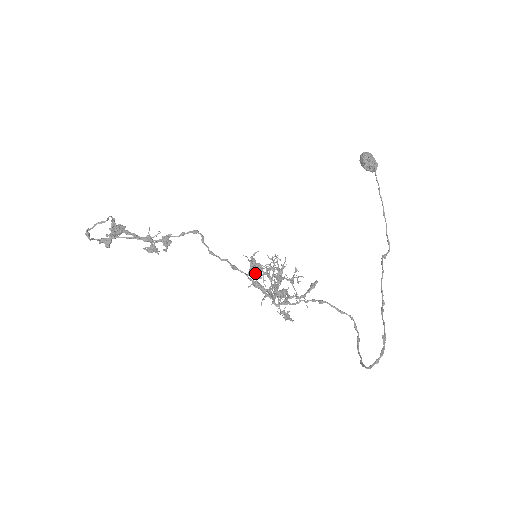
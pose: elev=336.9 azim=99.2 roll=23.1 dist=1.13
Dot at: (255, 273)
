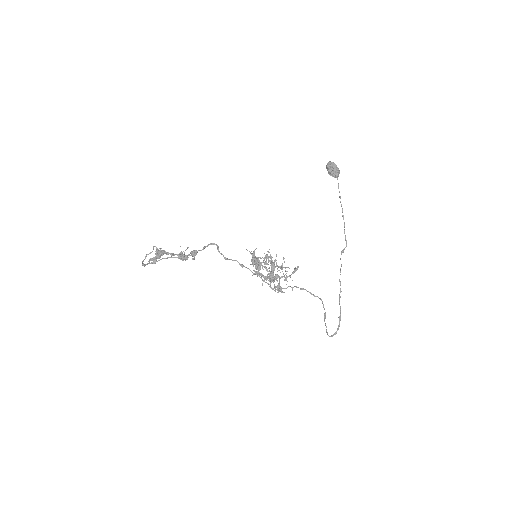
Dot at: (257, 268)
